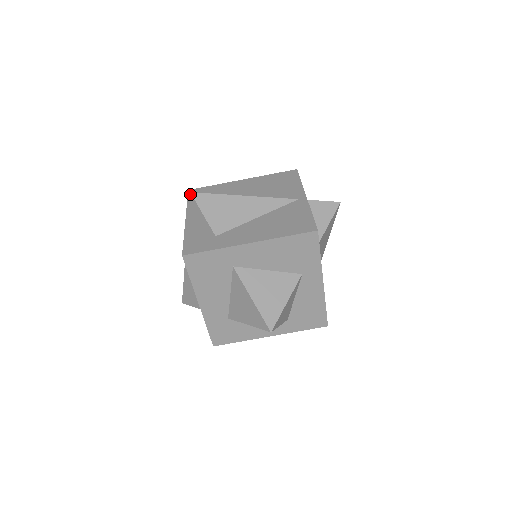
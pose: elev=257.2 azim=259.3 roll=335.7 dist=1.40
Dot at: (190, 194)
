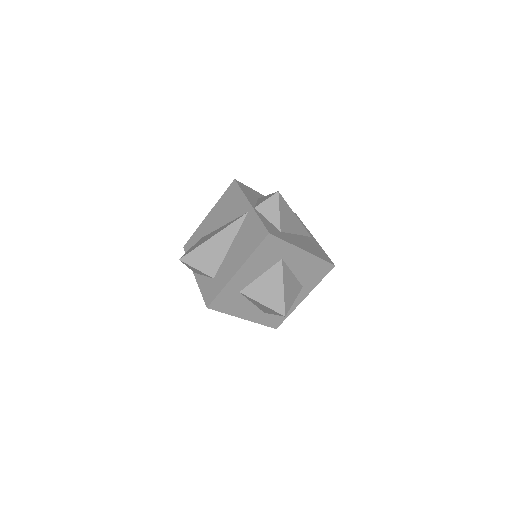
Dot at: (277, 192)
